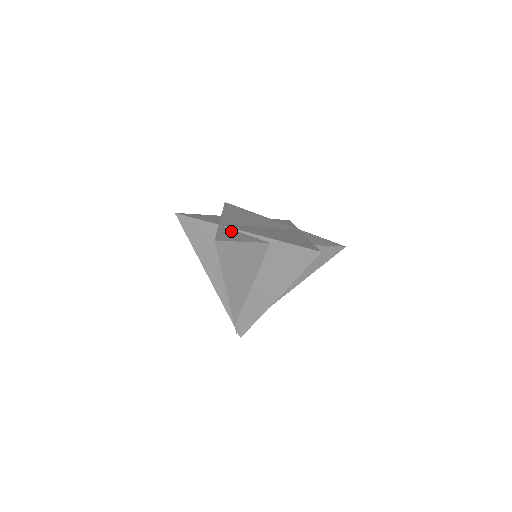
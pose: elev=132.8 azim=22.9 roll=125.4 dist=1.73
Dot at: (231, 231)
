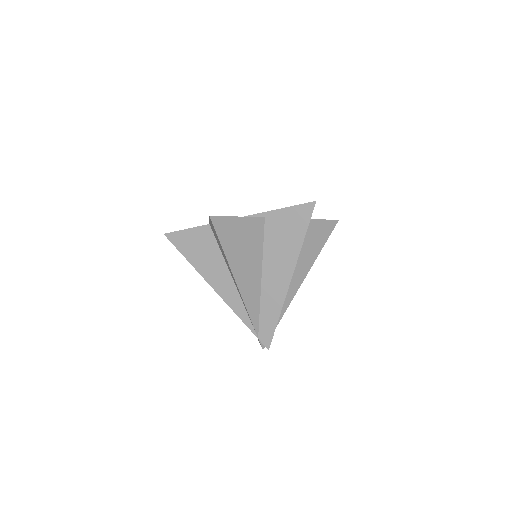
Dot at: occluded
